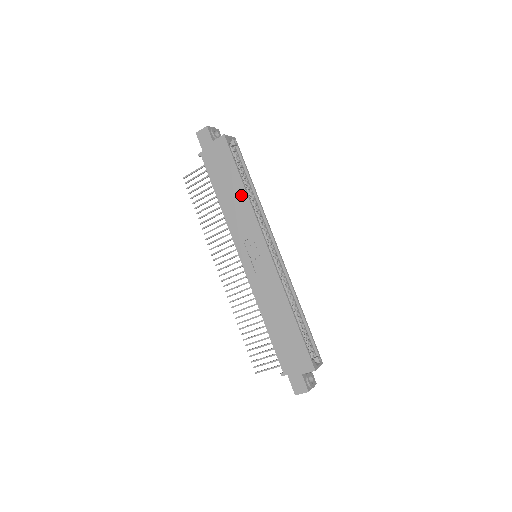
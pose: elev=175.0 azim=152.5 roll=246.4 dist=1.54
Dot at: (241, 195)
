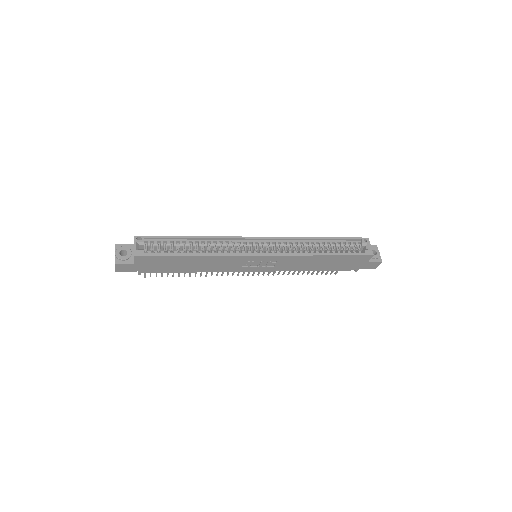
Dot at: (201, 259)
